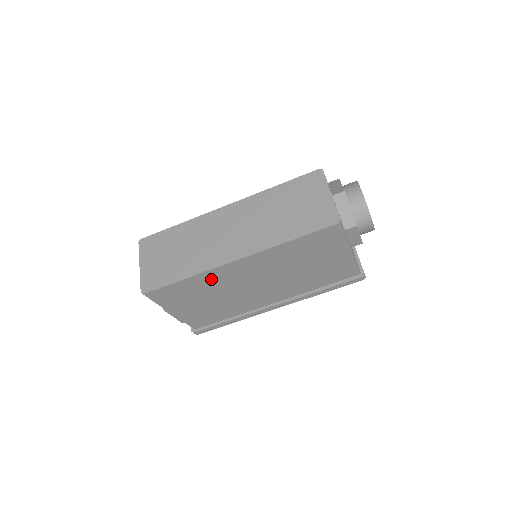
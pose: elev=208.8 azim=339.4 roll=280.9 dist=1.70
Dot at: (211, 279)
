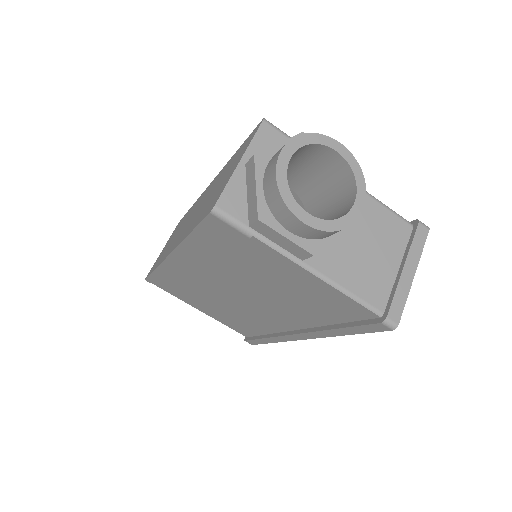
Dot at: (178, 276)
